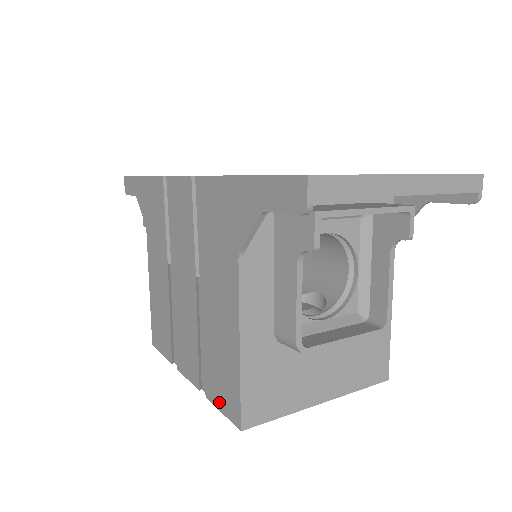
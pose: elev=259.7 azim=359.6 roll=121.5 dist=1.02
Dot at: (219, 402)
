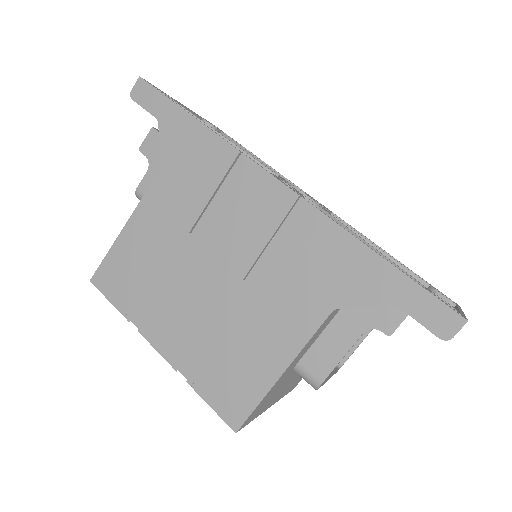
Dot at: (211, 397)
